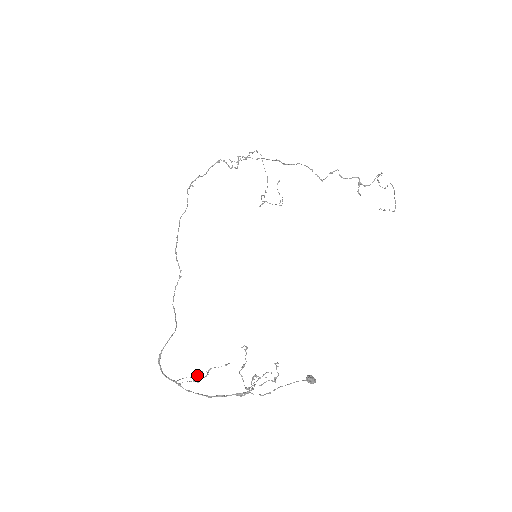
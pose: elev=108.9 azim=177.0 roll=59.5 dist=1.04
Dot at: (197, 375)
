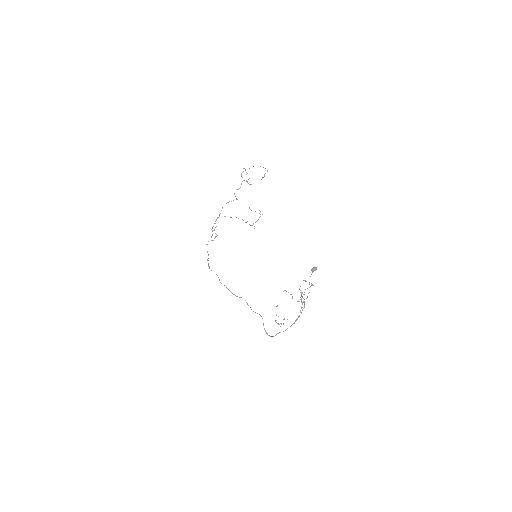
Dot at: (276, 322)
